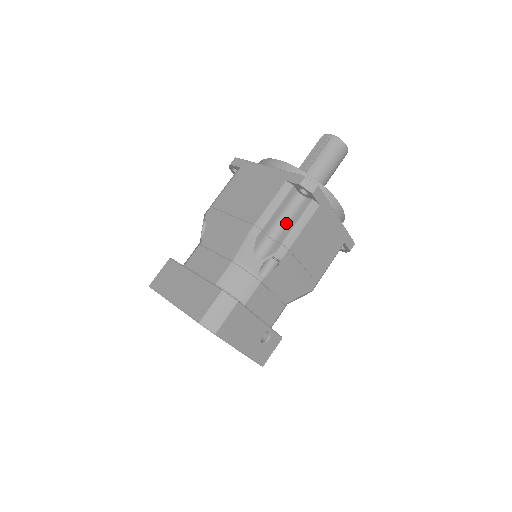
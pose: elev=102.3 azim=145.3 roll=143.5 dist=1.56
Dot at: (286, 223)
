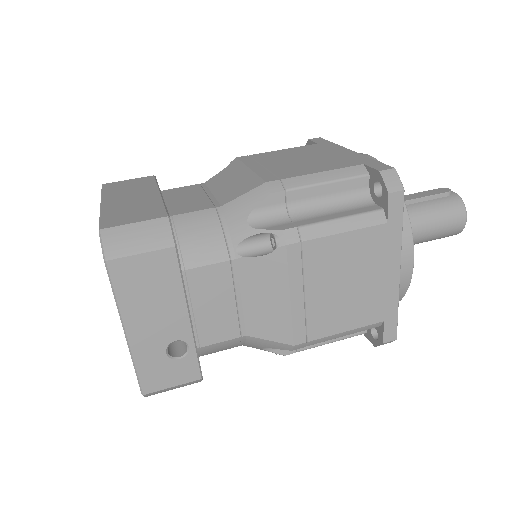
Dot at: (324, 212)
